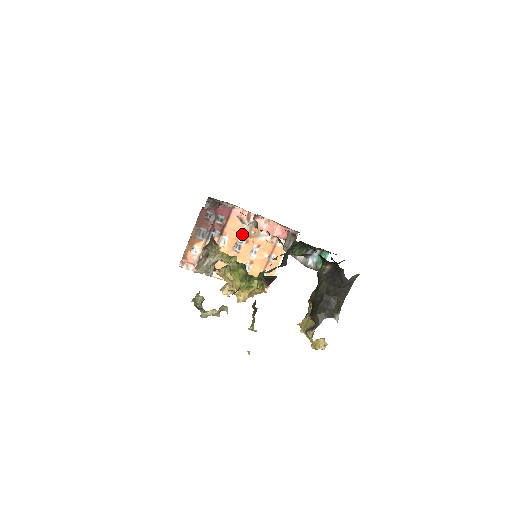
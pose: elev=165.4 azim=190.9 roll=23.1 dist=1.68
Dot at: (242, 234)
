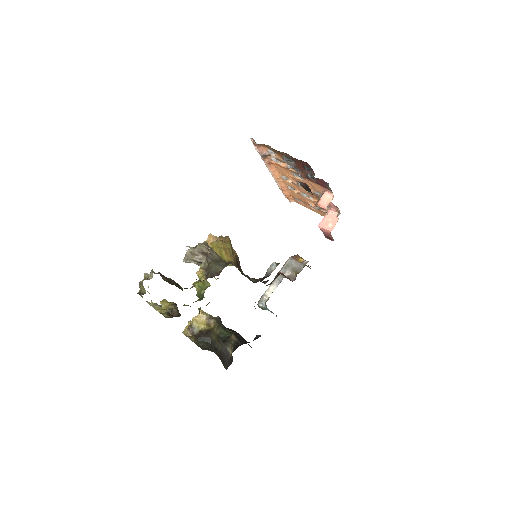
Dot at: (314, 191)
